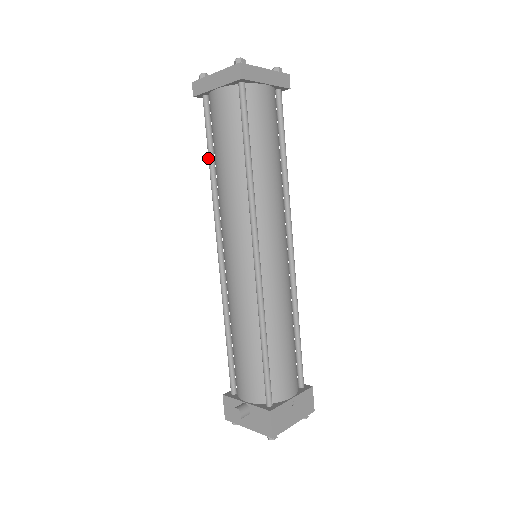
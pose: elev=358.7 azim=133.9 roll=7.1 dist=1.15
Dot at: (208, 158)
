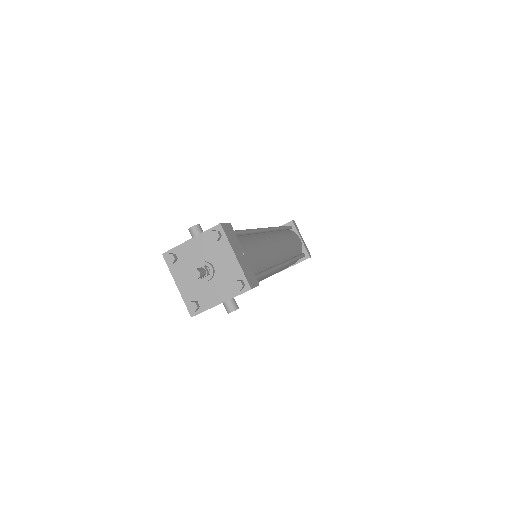
Dot at: occluded
